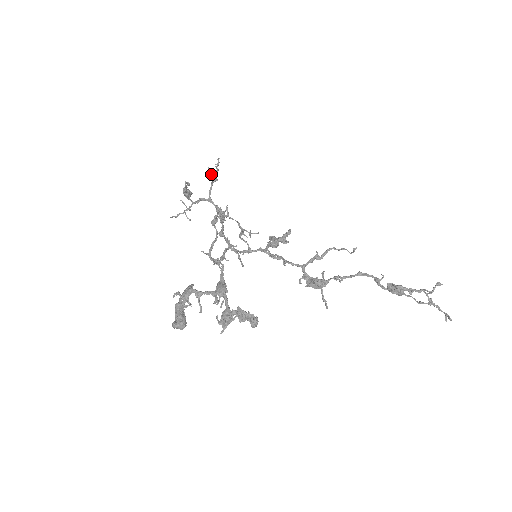
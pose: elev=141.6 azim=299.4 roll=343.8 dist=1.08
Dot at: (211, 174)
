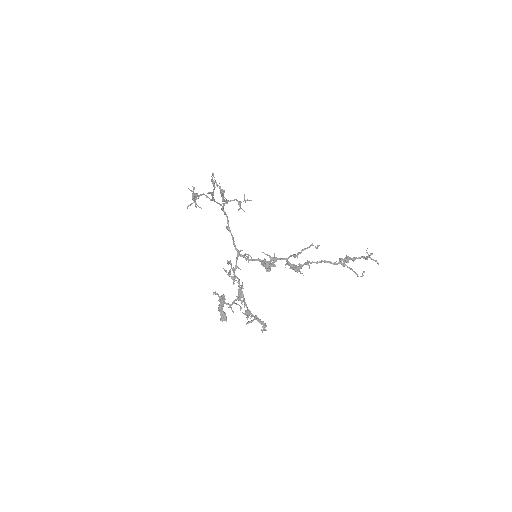
Dot at: (212, 195)
